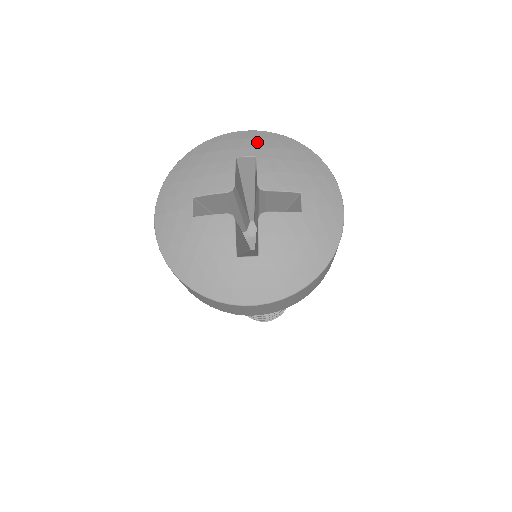
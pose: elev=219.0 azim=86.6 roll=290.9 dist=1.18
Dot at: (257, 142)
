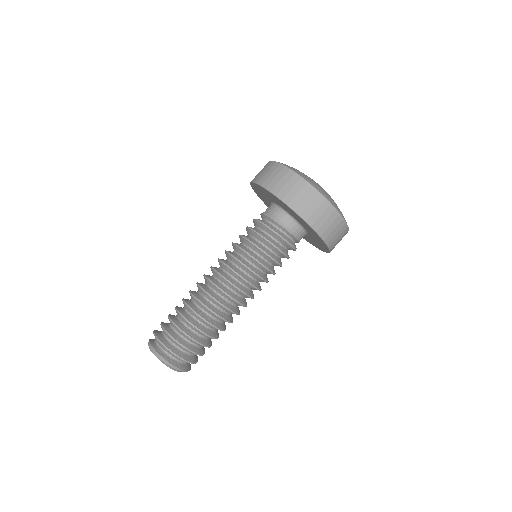
Dot at: occluded
